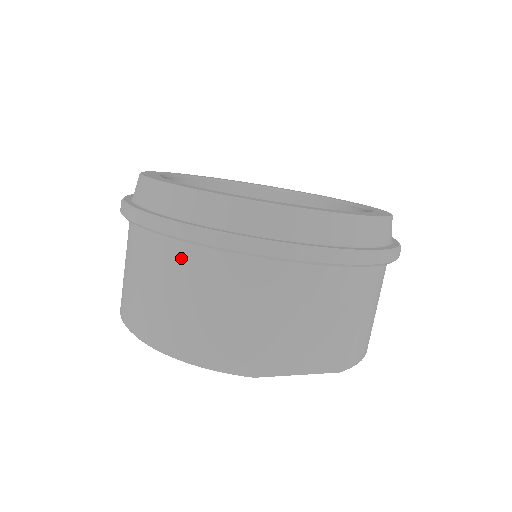
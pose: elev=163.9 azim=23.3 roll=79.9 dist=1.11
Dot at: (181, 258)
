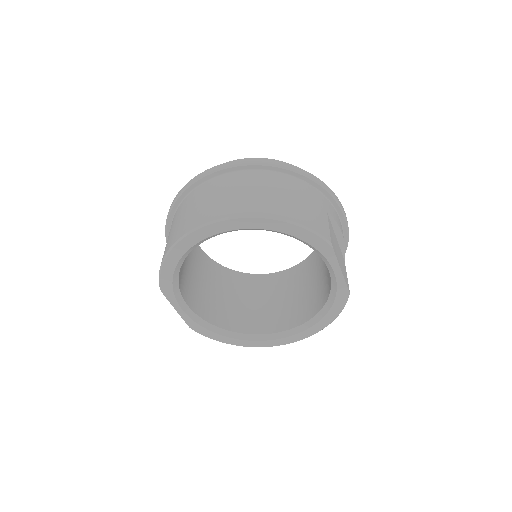
Dot at: (285, 180)
